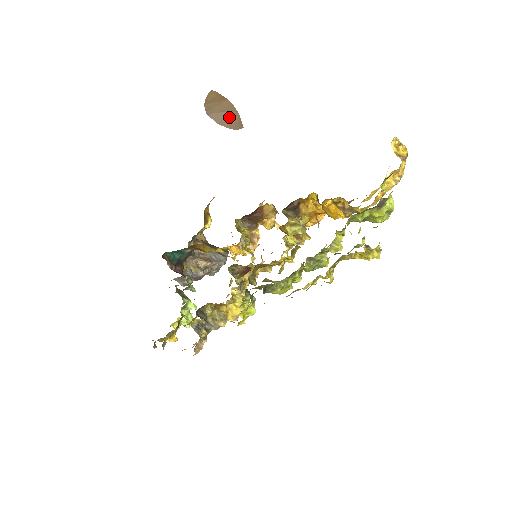
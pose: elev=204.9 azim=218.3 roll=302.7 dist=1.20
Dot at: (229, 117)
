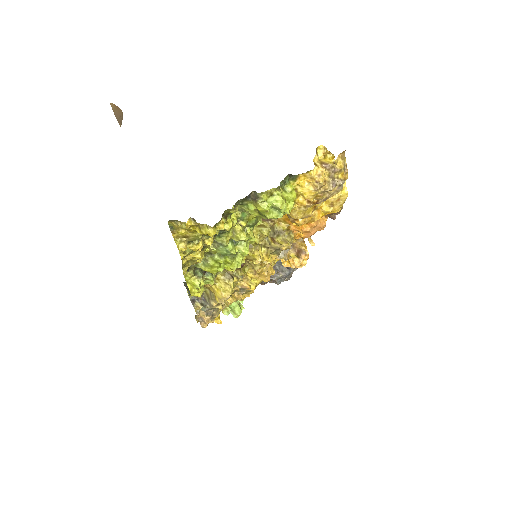
Dot at: occluded
